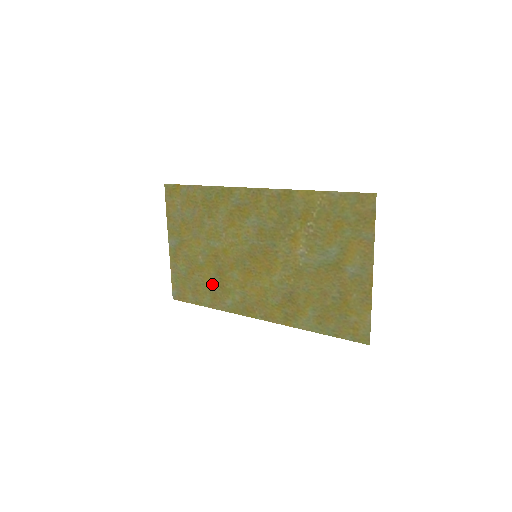
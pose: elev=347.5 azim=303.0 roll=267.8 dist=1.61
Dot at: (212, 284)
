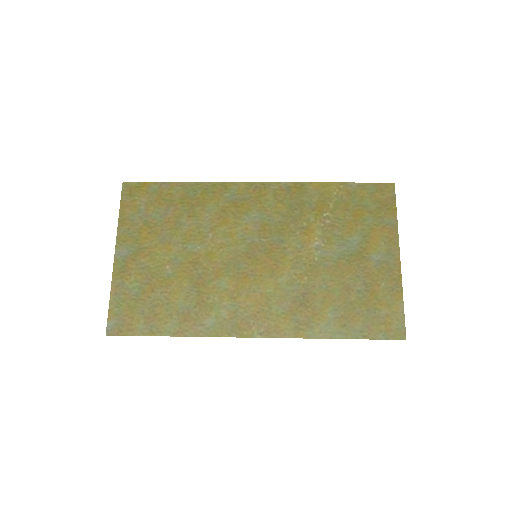
Dot at: (184, 301)
